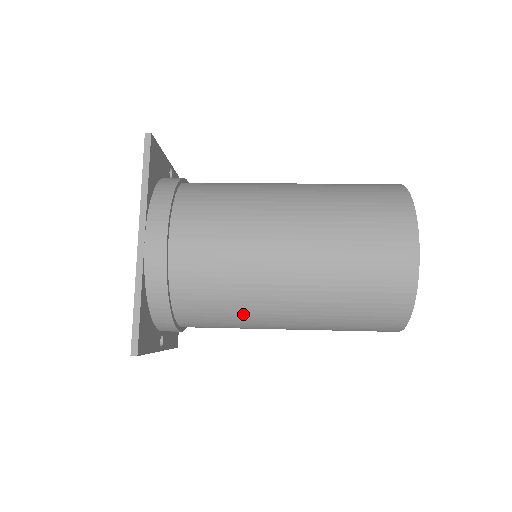
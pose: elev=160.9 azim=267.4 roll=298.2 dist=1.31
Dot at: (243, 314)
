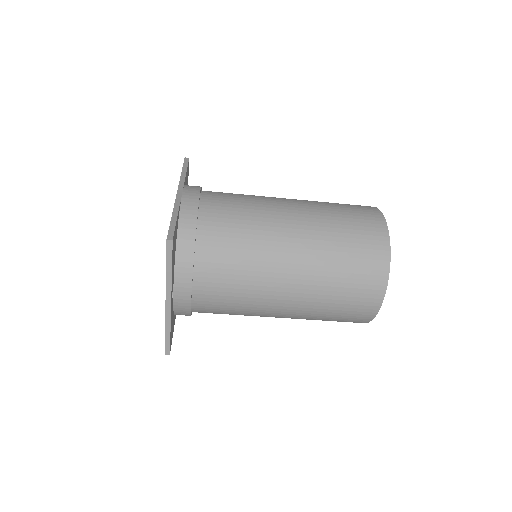
Dot at: (255, 256)
